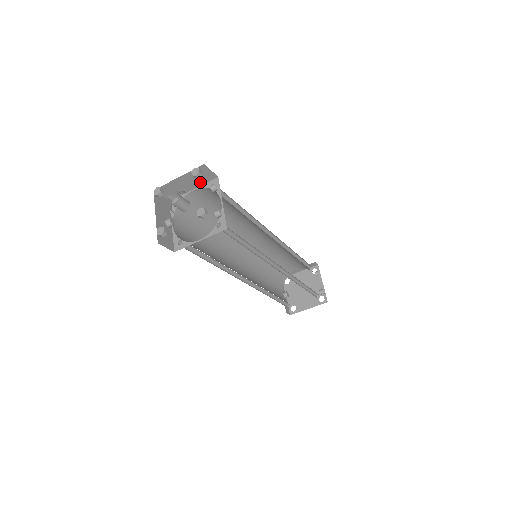
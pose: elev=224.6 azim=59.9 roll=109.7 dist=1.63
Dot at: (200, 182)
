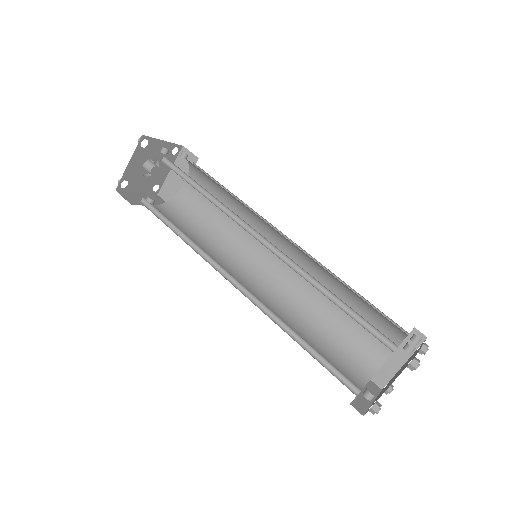
Dot at: (188, 172)
